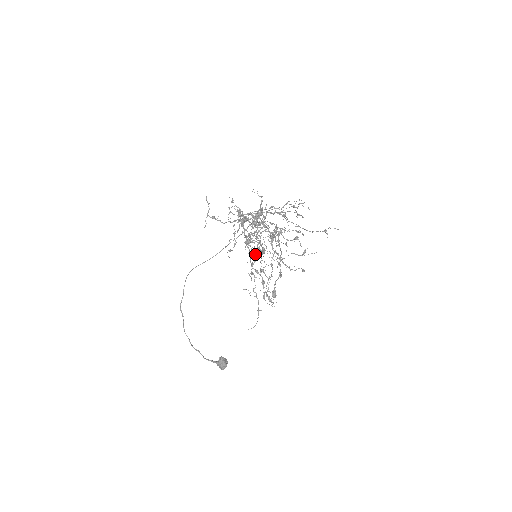
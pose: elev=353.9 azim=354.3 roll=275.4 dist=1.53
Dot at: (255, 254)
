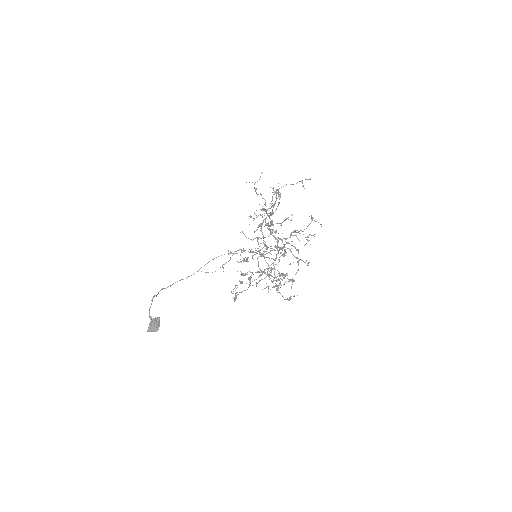
Dot at: (258, 215)
